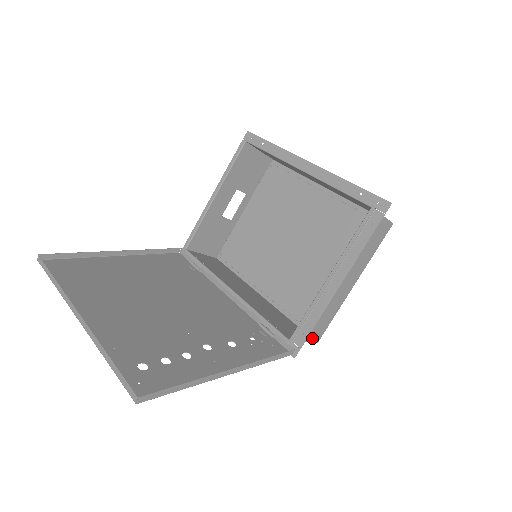
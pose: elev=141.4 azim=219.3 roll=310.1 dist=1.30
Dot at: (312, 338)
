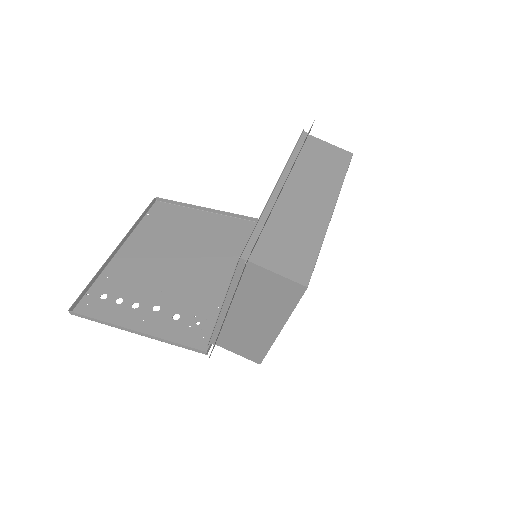
Dot at: (247, 356)
